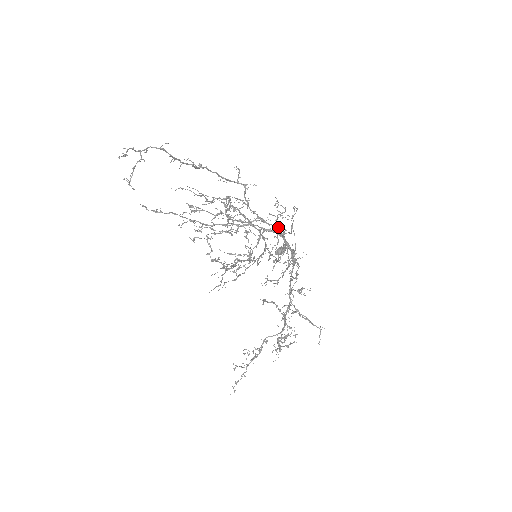
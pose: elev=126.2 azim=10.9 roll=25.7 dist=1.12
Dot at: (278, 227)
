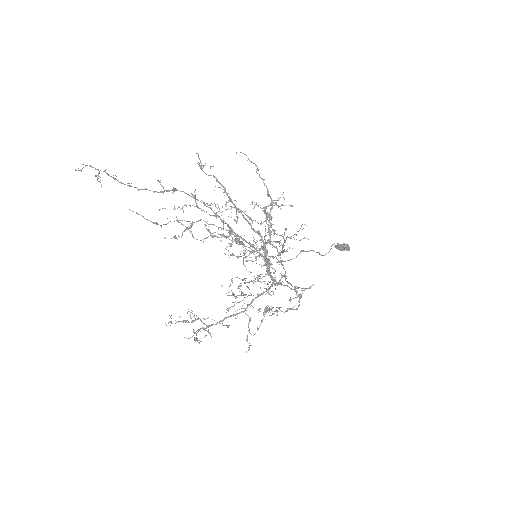
Dot at: (265, 258)
